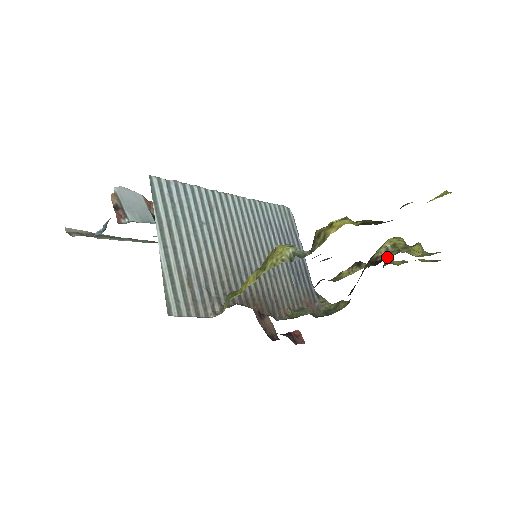
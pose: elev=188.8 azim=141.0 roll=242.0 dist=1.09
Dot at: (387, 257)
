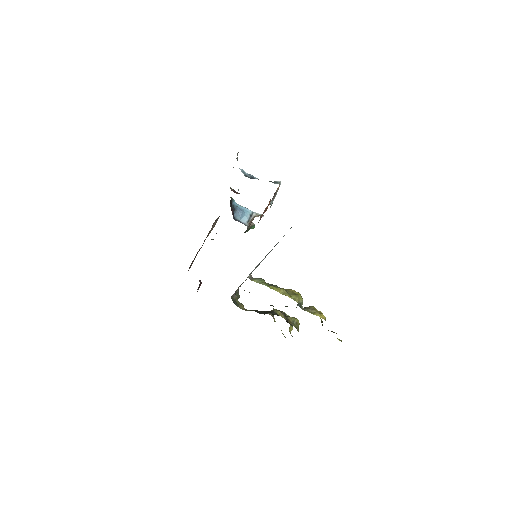
Dot at: (292, 325)
